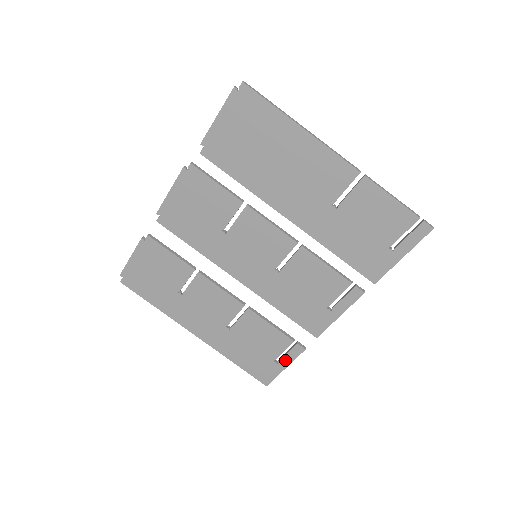
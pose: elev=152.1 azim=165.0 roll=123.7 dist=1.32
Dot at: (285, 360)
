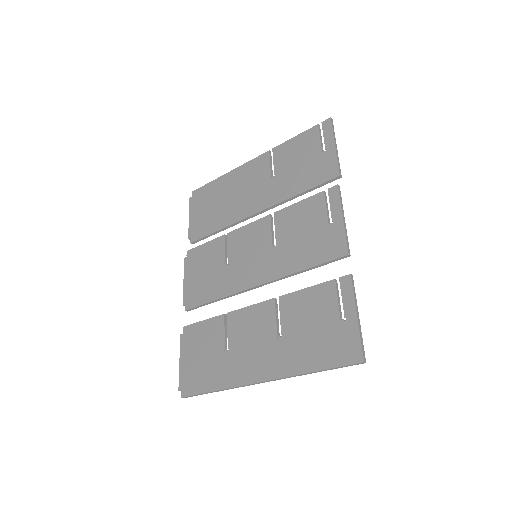
Dot at: (347, 307)
